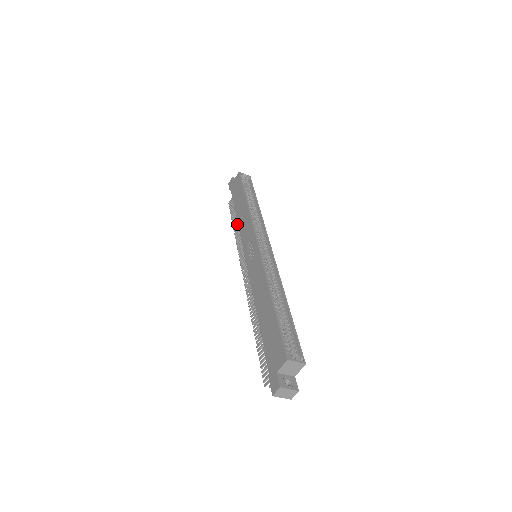
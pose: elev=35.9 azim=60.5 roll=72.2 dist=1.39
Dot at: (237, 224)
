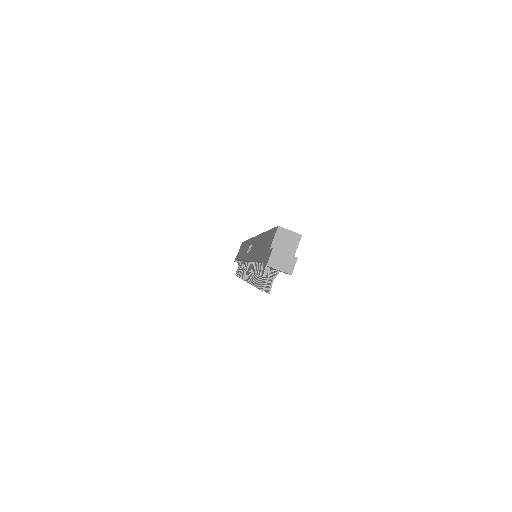
Dot at: (241, 270)
